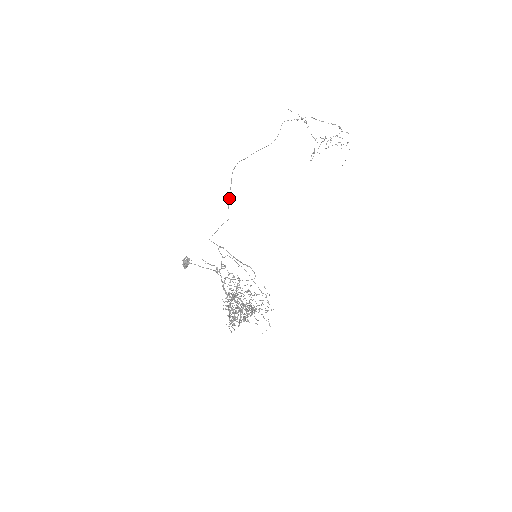
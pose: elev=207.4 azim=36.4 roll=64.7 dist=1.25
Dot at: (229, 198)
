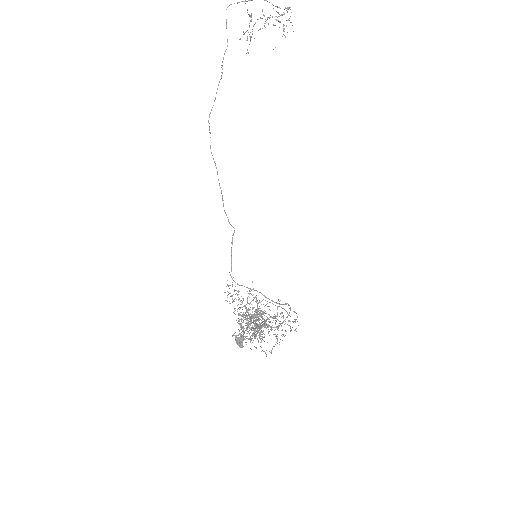
Dot at: (222, 196)
